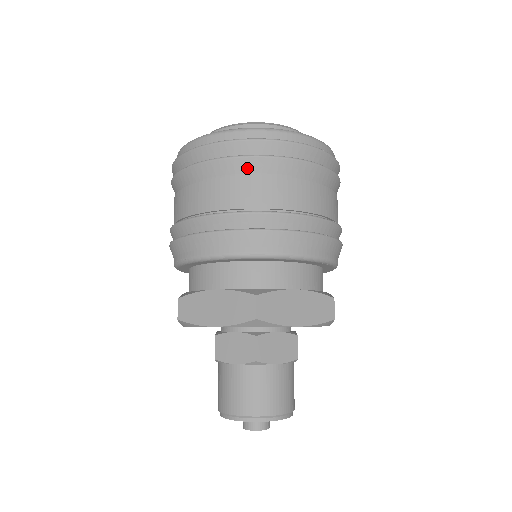
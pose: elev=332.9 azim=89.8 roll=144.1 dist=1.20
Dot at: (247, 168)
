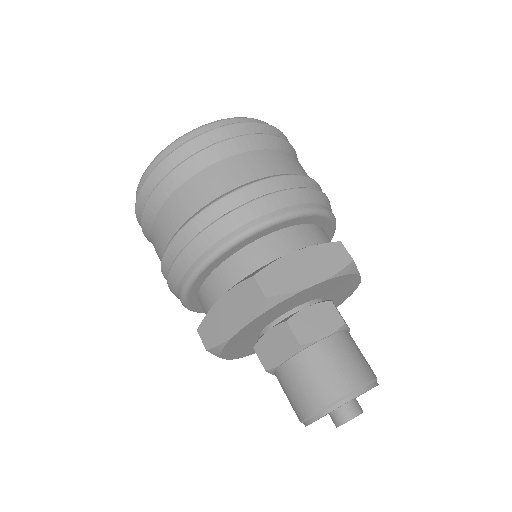
Dot at: (272, 145)
